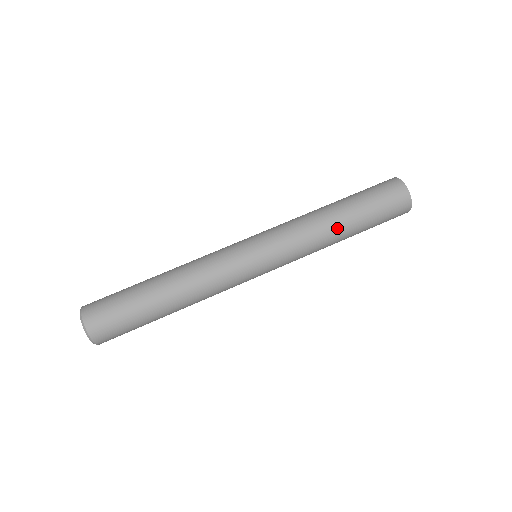
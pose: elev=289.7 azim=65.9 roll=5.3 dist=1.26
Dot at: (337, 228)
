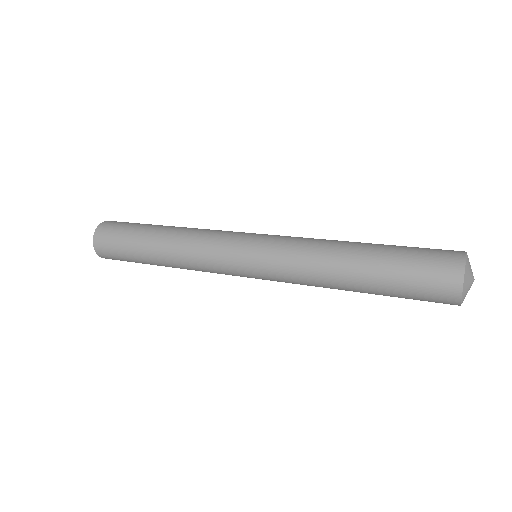
Dot at: (345, 252)
